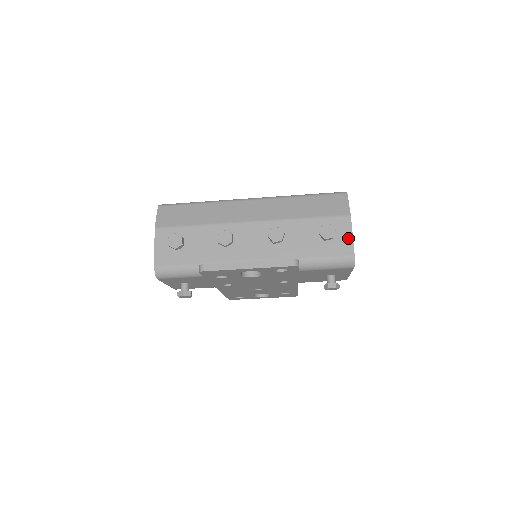
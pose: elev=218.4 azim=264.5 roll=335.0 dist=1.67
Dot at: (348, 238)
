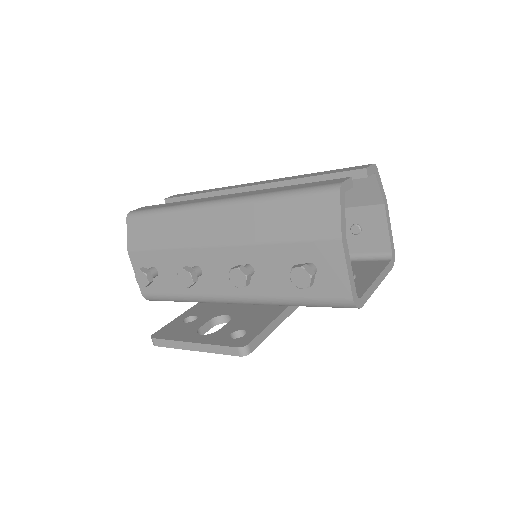
Dot at: (341, 274)
